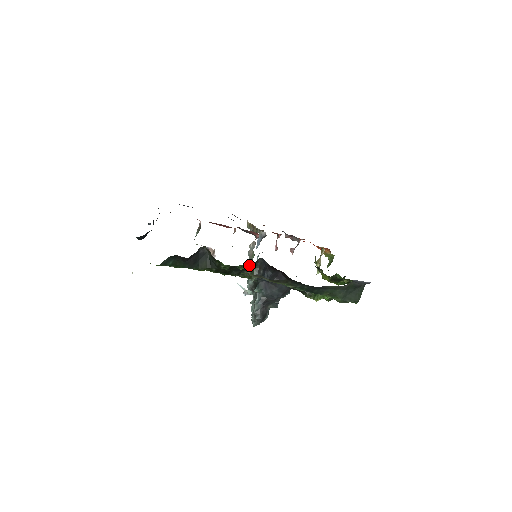
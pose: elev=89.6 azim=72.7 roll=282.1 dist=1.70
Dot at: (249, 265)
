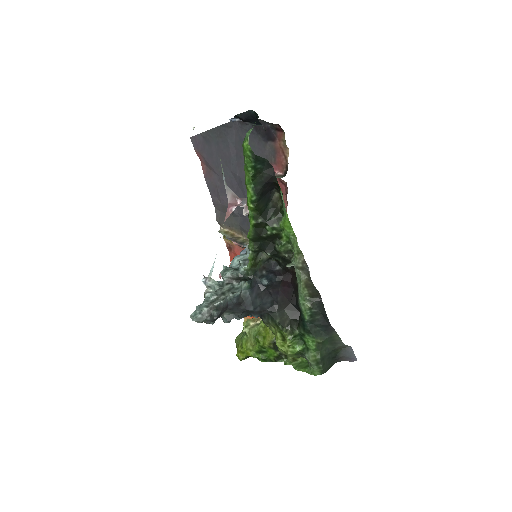
Dot at: (262, 254)
